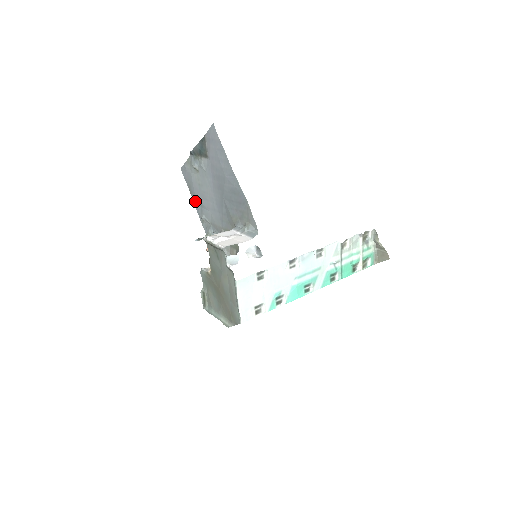
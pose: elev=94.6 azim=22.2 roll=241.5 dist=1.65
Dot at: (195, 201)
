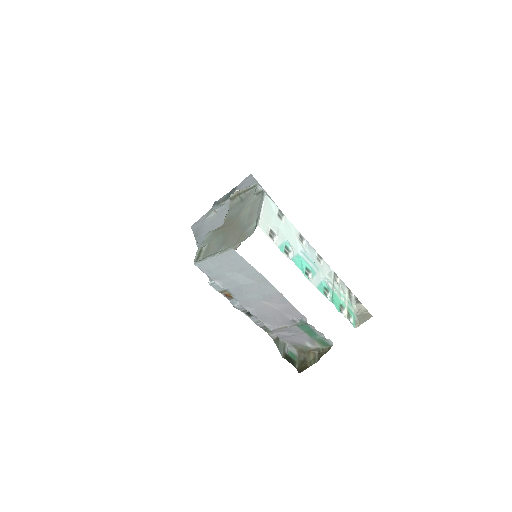
Dot at: (199, 238)
